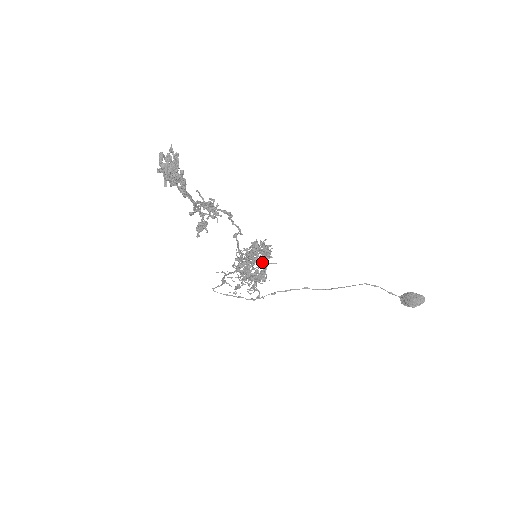
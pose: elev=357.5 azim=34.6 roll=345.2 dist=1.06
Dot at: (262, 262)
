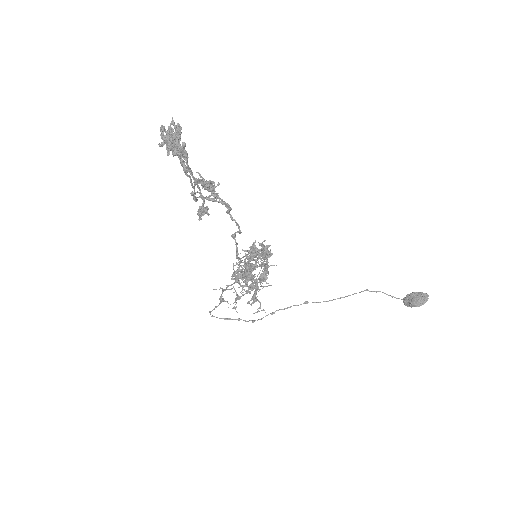
Dot at: (262, 264)
